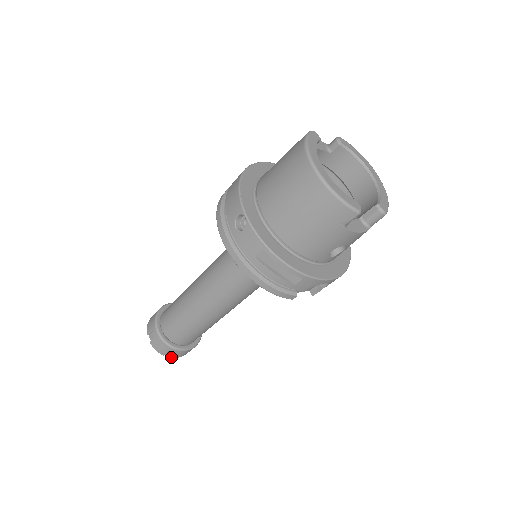
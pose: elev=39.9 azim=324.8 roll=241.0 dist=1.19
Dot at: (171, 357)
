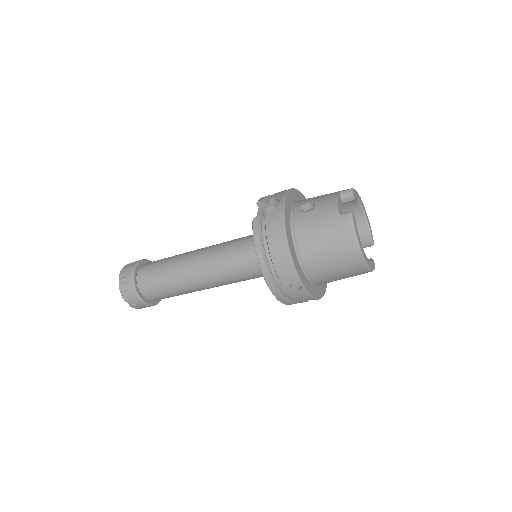
Dot at: occluded
